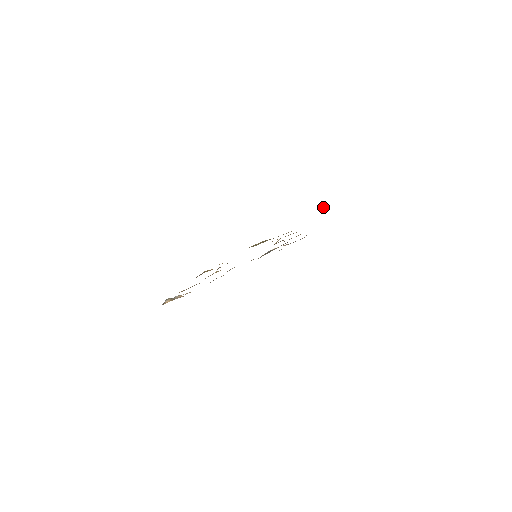
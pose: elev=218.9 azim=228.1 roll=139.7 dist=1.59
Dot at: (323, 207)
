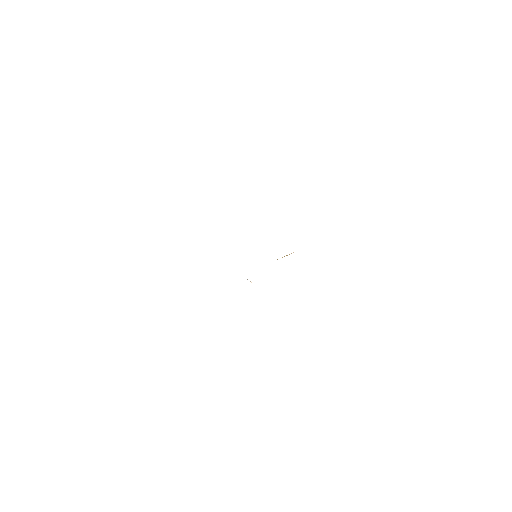
Dot at: occluded
